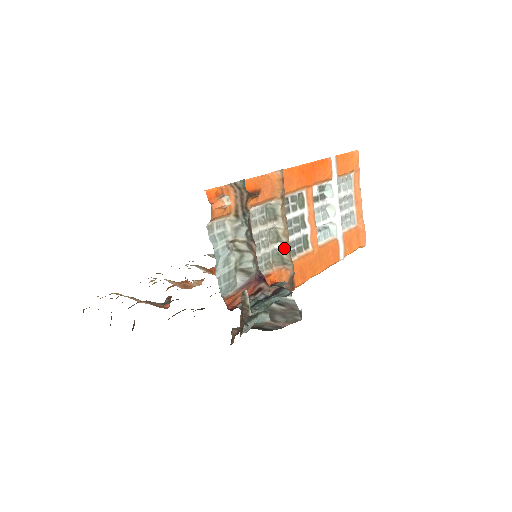
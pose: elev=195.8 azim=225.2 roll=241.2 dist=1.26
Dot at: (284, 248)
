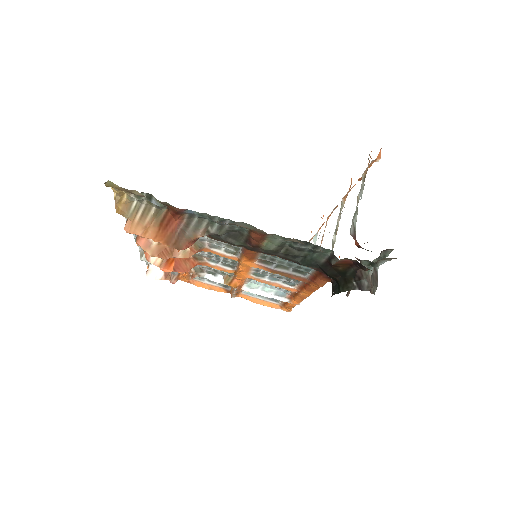
Dot at: (334, 243)
